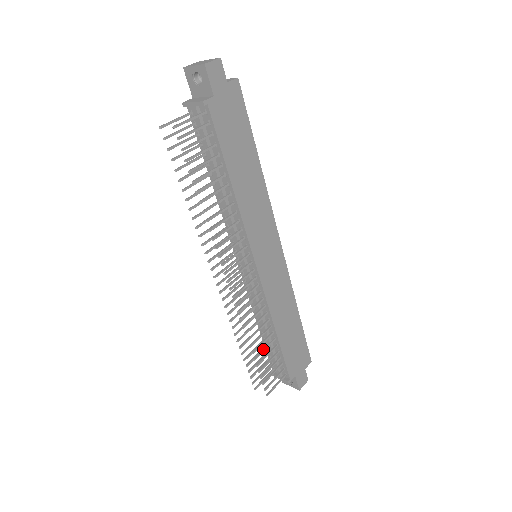
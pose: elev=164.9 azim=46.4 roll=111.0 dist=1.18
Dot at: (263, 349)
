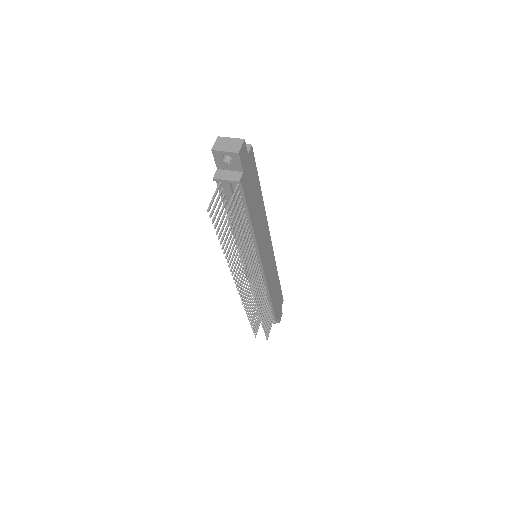
Dot at: (265, 314)
